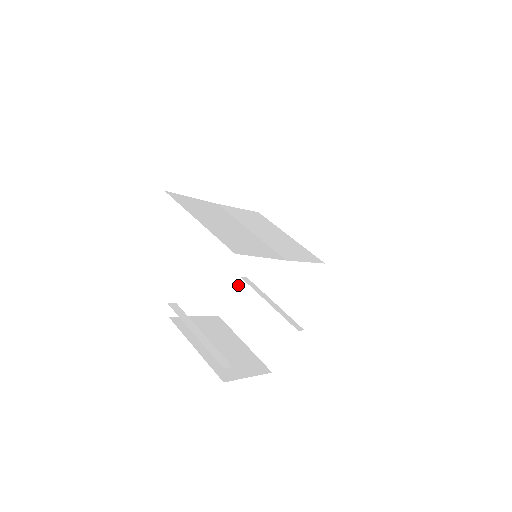
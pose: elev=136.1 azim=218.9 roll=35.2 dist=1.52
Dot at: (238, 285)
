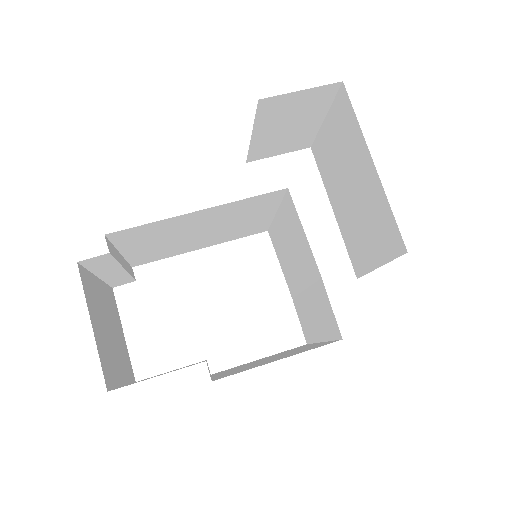
Dot at: occluded
